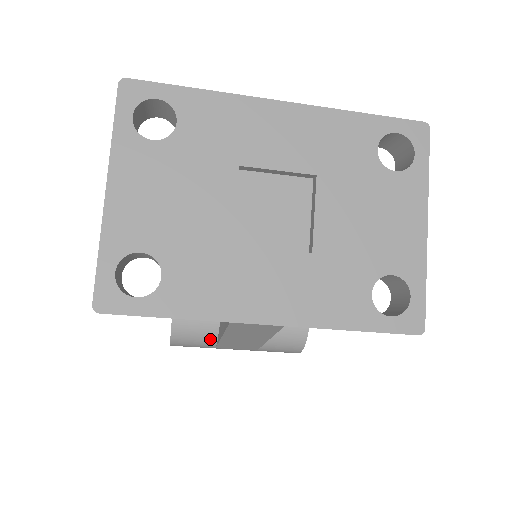
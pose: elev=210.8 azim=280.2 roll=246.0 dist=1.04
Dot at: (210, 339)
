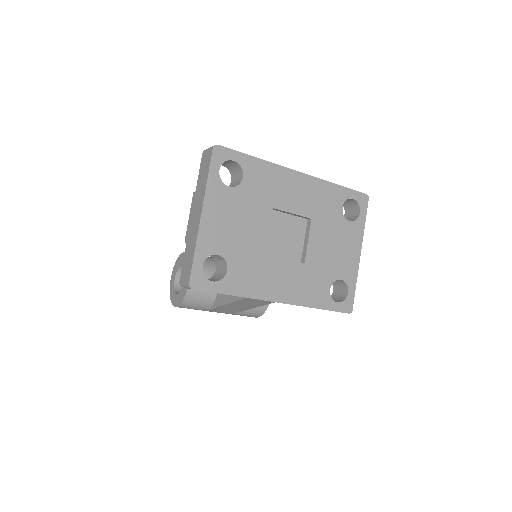
Dot at: (207, 305)
